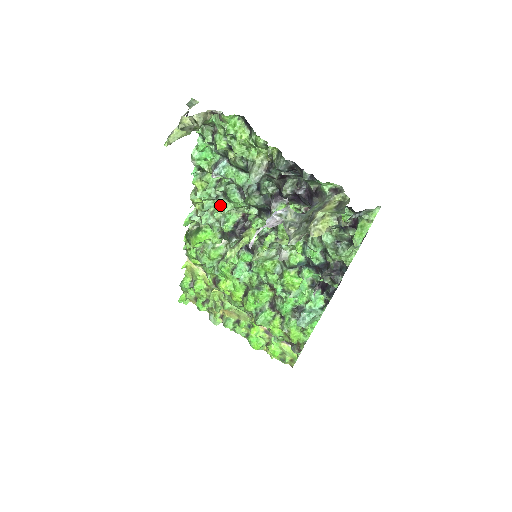
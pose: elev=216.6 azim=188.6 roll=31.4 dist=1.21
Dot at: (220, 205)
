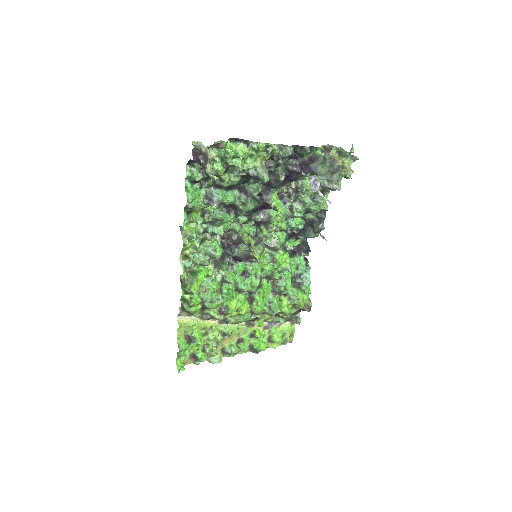
Dot at: (210, 236)
